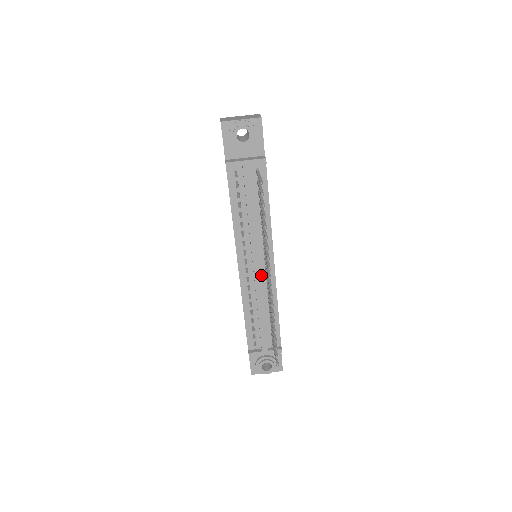
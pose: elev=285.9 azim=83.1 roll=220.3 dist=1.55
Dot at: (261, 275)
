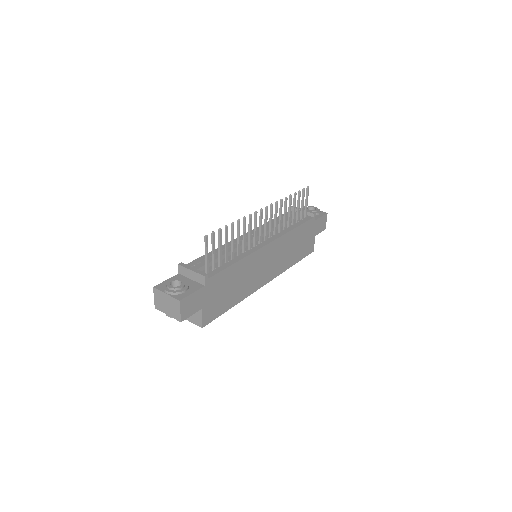
Dot at: (252, 244)
